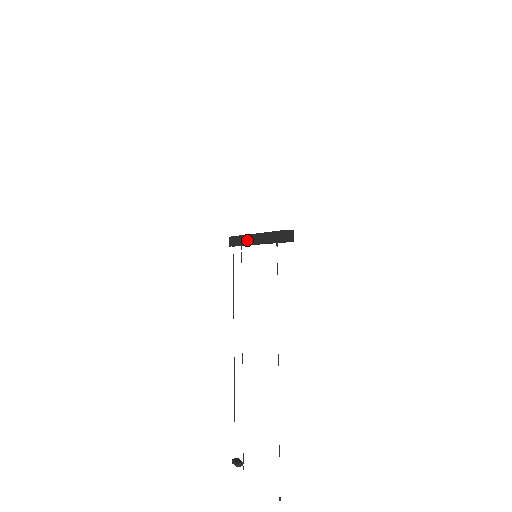
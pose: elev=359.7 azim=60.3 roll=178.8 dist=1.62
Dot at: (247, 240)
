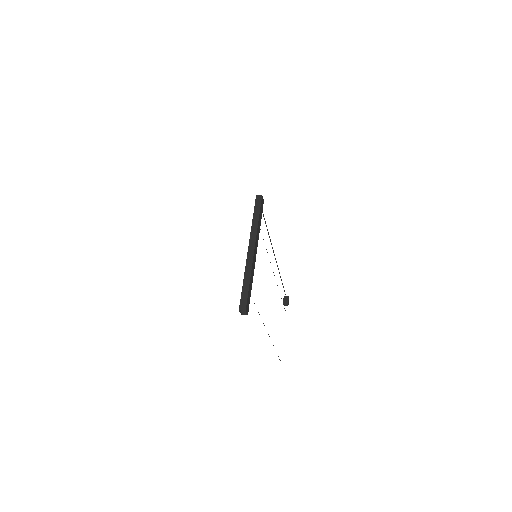
Dot at: occluded
